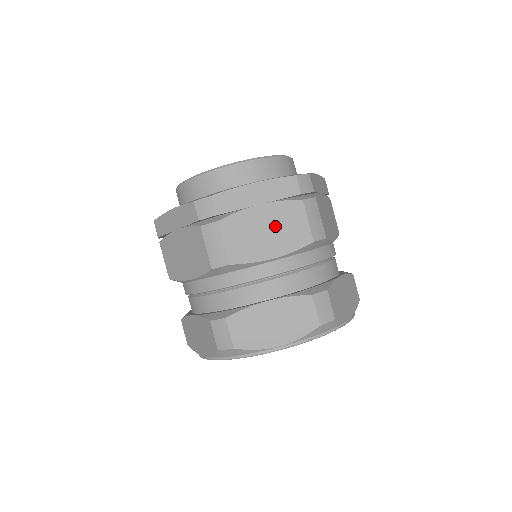
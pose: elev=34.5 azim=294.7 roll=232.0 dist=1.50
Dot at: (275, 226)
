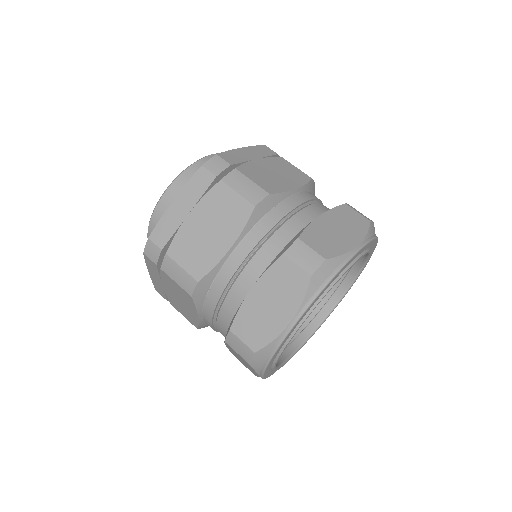
Dot at: (213, 220)
